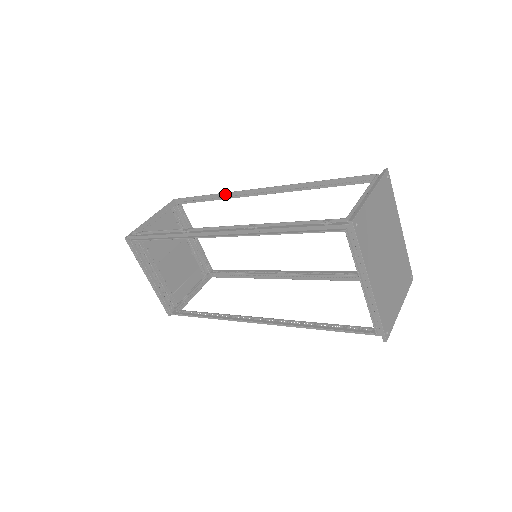
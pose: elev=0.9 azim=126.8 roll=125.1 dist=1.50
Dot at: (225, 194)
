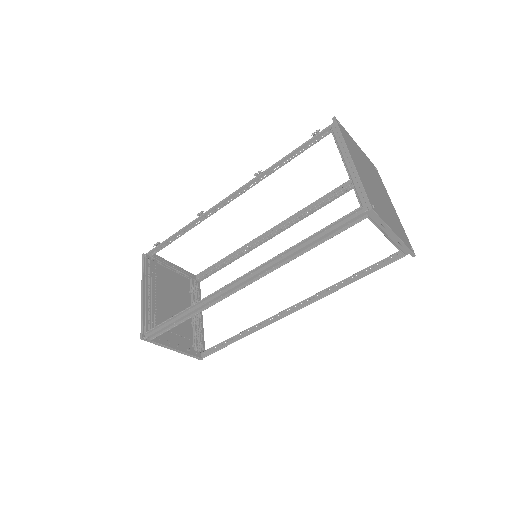
Dot at: (243, 247)
